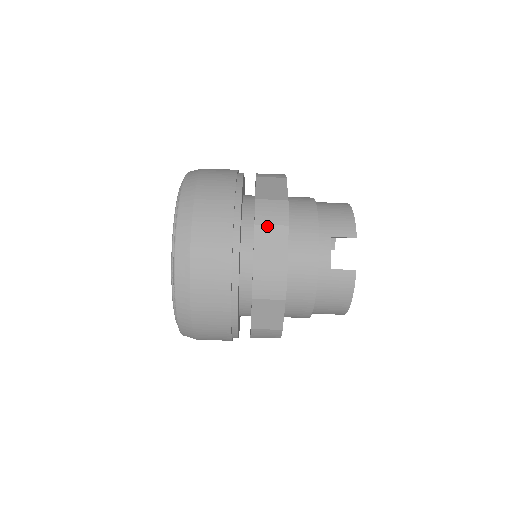
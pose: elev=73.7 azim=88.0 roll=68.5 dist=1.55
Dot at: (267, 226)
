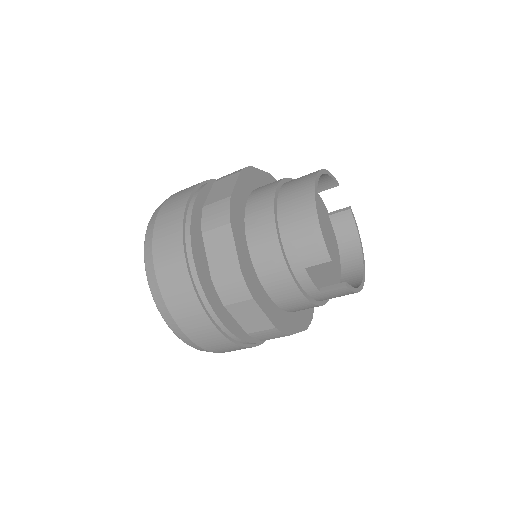
Dot at: (235, 304)
